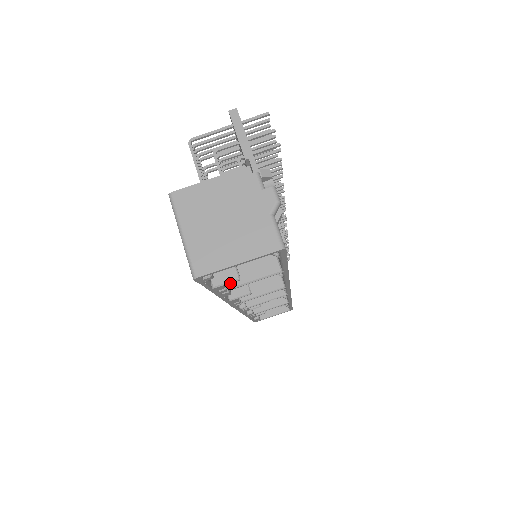
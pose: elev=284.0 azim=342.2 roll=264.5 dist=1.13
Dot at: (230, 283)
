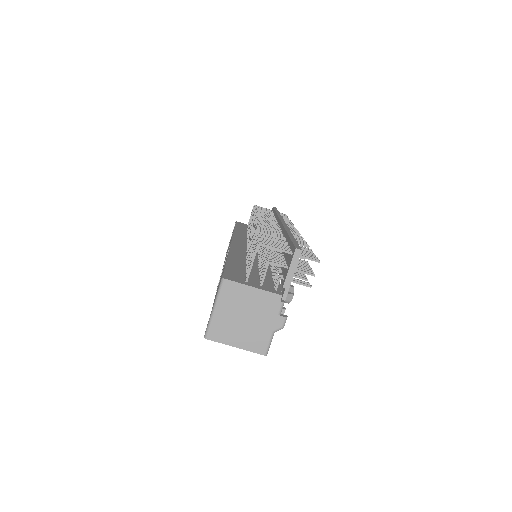
Dot at: occluded
